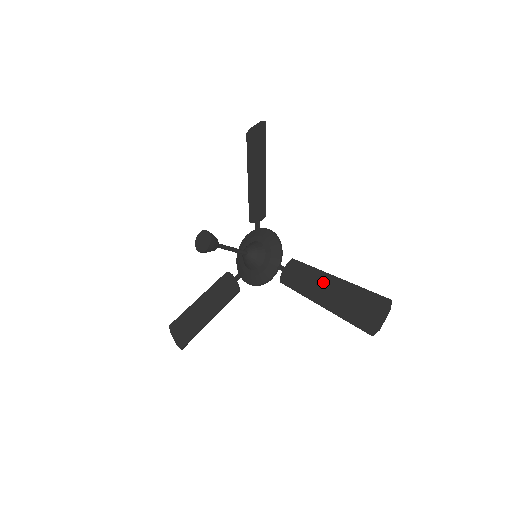
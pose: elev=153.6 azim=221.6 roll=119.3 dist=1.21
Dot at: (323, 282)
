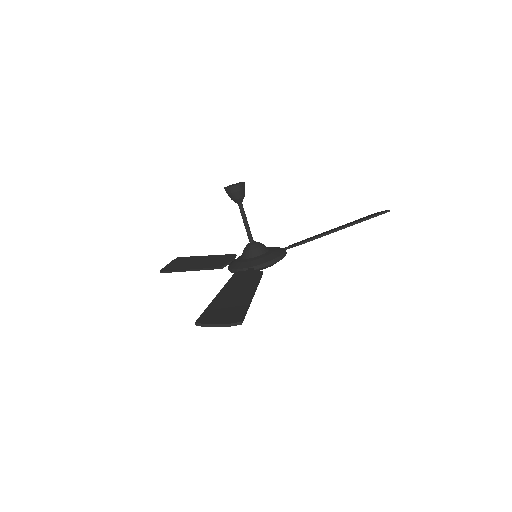
Dot at: (245, 288)
